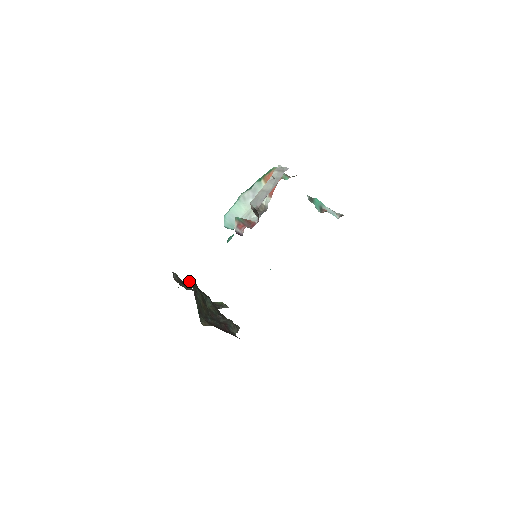
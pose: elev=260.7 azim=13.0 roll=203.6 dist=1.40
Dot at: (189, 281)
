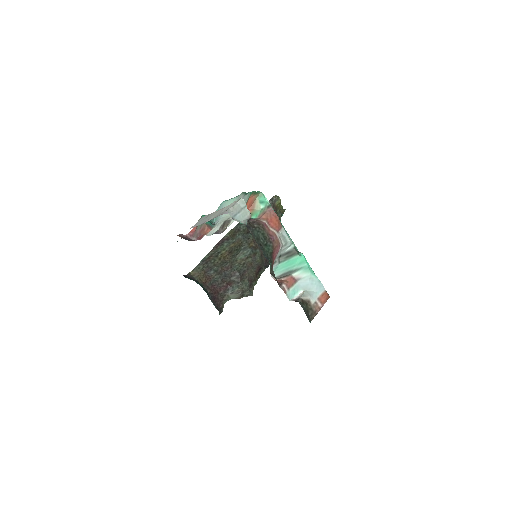
Dot at: (238, 224)
